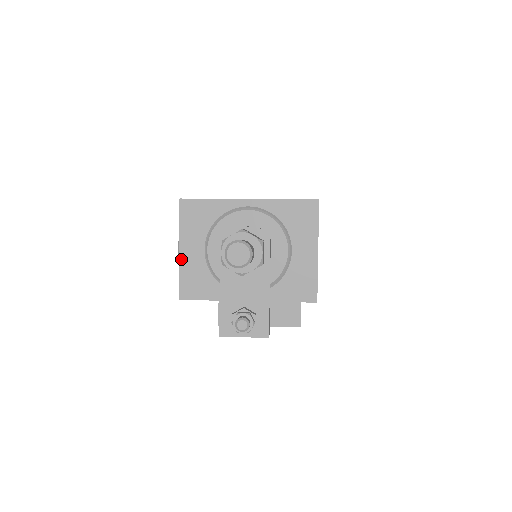
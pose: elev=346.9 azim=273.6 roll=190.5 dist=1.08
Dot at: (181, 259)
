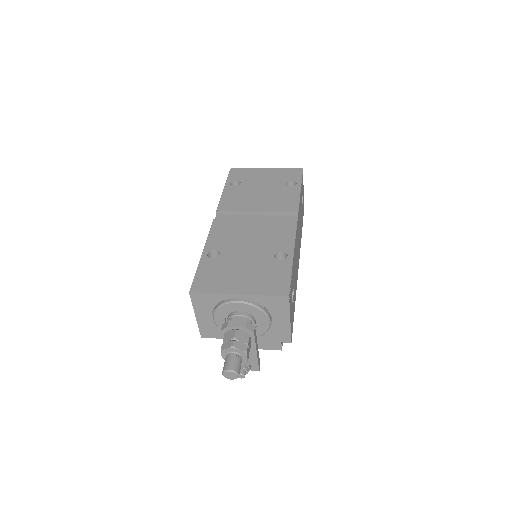
Dot at: (198, 320)
